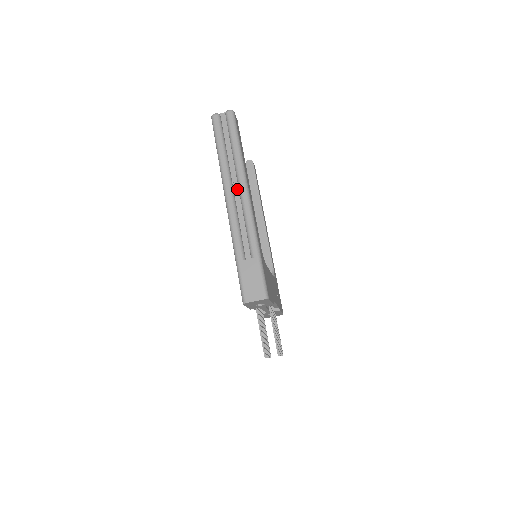
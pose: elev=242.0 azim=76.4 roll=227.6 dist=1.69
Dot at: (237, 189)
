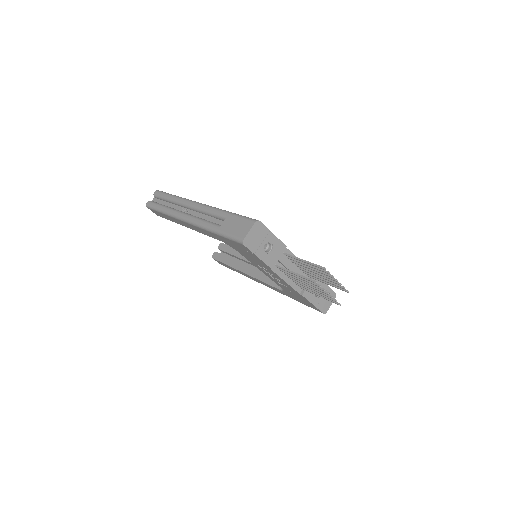
Dot at: (188, 210)
